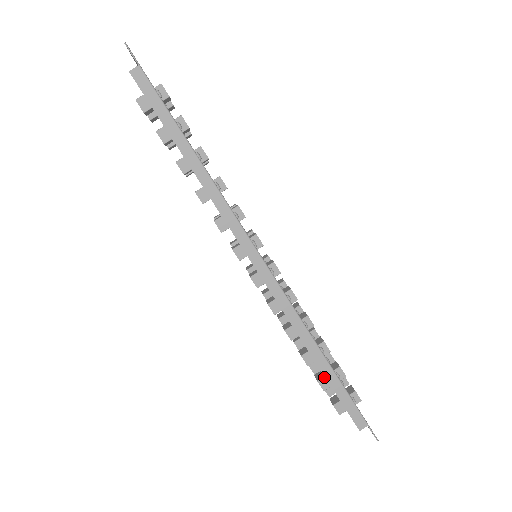
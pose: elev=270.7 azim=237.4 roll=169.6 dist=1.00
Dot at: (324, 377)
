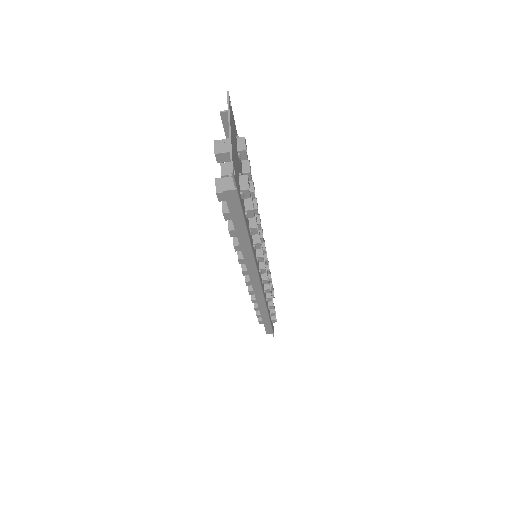
Dot at: occluded
